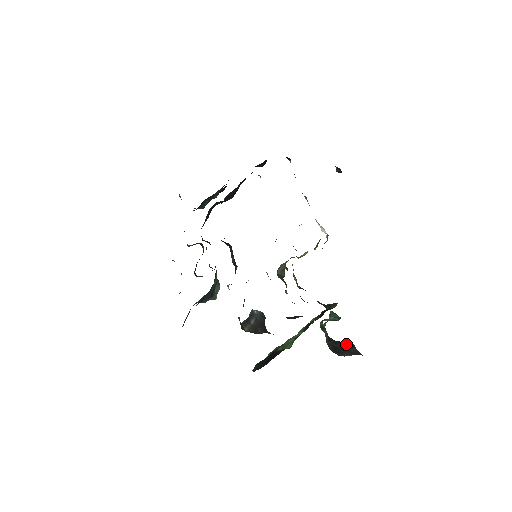
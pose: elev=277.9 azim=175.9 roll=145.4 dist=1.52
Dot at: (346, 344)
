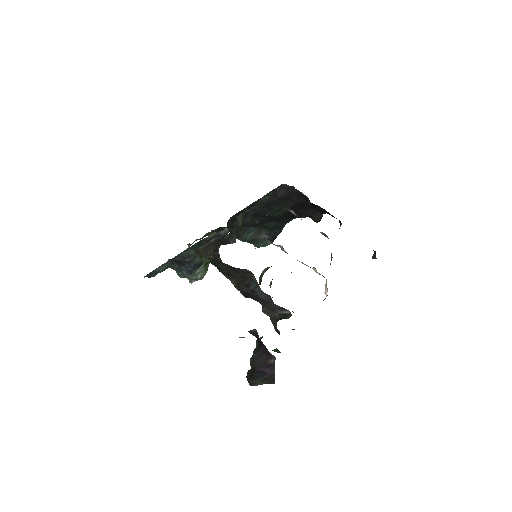
Dot at: (268, 360)
